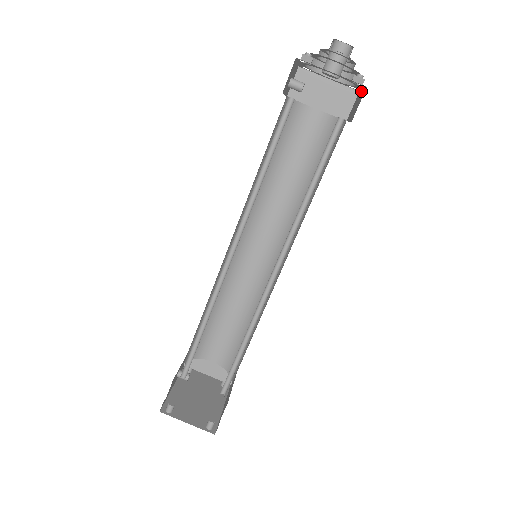
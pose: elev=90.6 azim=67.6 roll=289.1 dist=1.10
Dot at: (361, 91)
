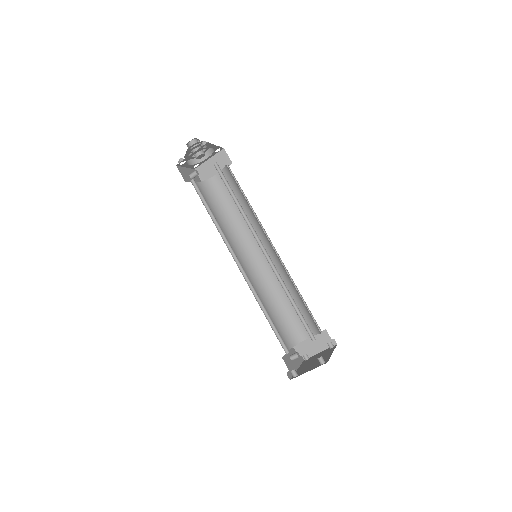
Dot at: (218, 147)
